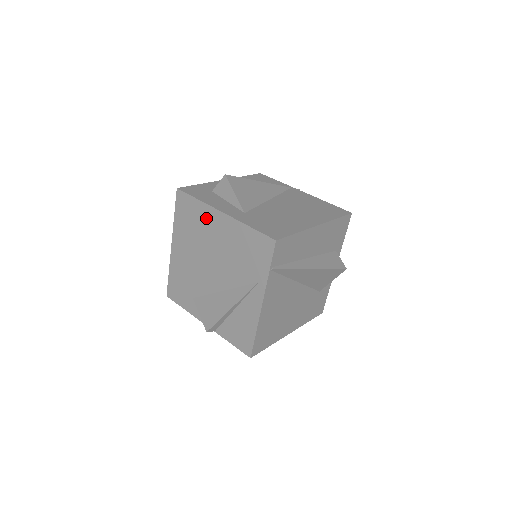
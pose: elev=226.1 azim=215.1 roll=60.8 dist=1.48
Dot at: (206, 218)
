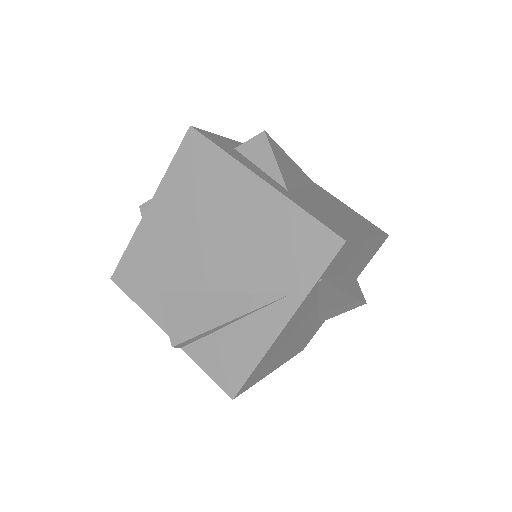
Dot at: (228, 181)
